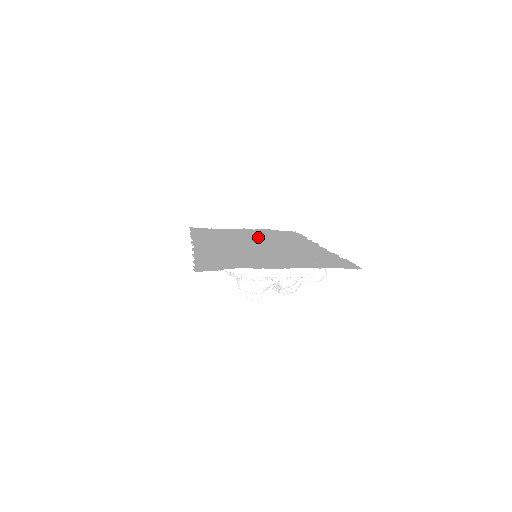
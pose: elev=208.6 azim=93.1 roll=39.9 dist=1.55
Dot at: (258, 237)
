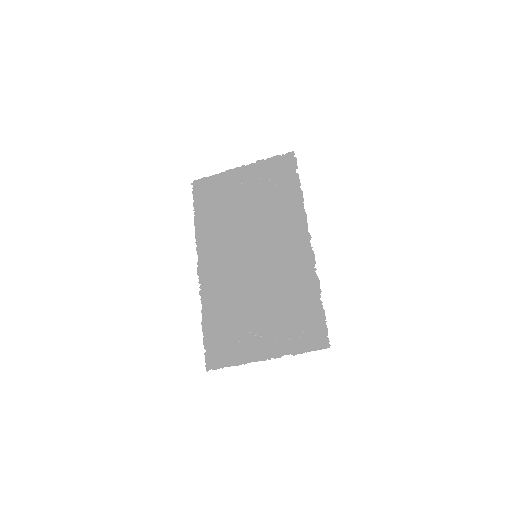
Dot at: (258, 191)
